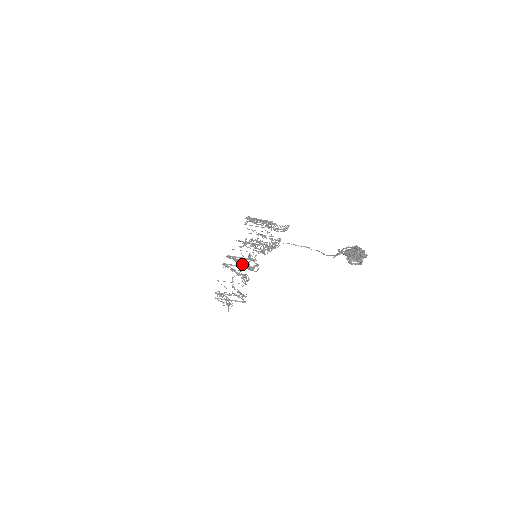
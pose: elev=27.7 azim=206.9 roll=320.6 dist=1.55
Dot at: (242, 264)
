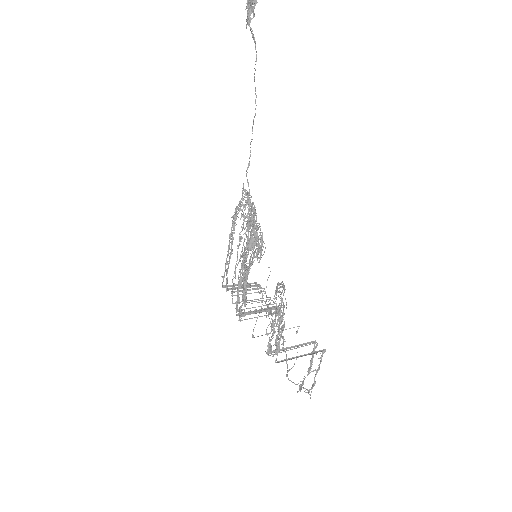
Dot at: (249, 267)
